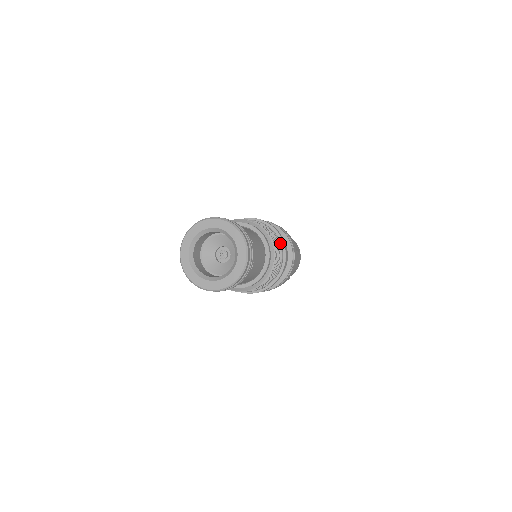
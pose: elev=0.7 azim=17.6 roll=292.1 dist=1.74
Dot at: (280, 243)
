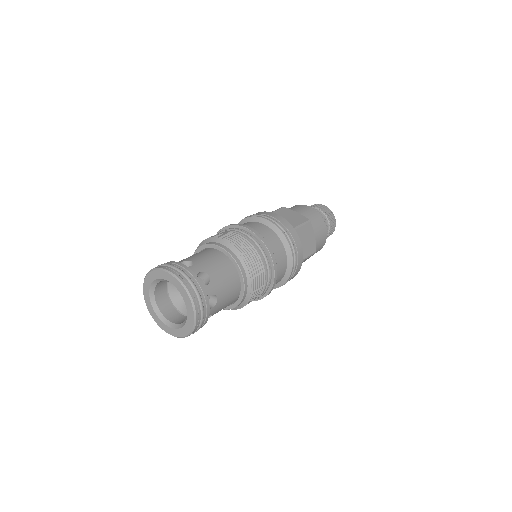
Dot at: (269, 277)
